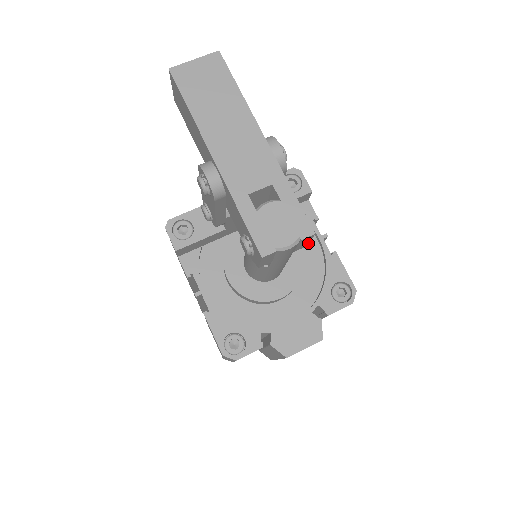
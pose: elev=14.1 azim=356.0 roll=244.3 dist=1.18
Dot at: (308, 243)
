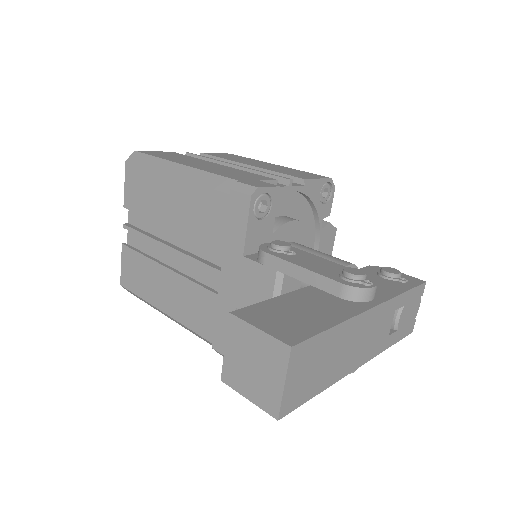
Dot at: occluded
